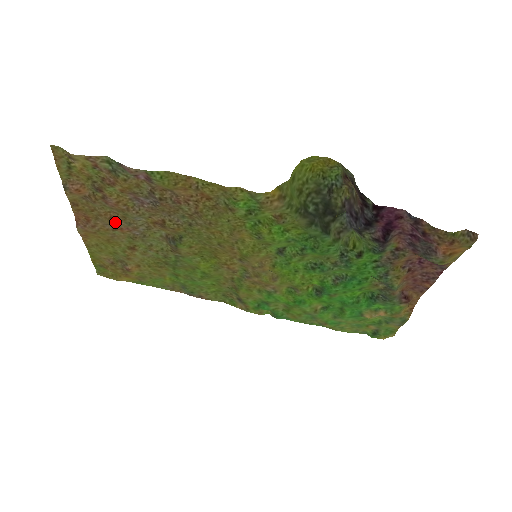
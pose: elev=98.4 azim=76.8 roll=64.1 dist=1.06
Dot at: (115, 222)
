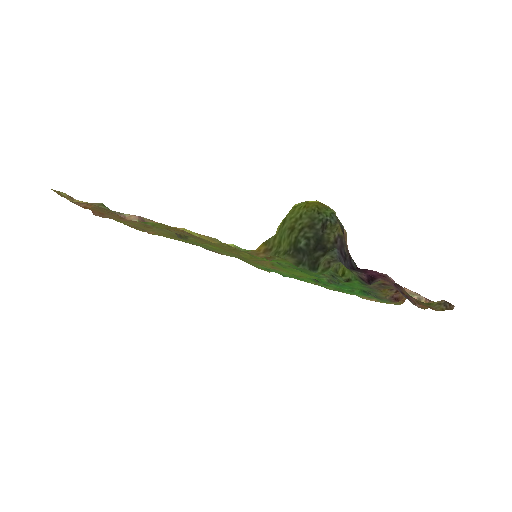
Dot at: (126, 220)
